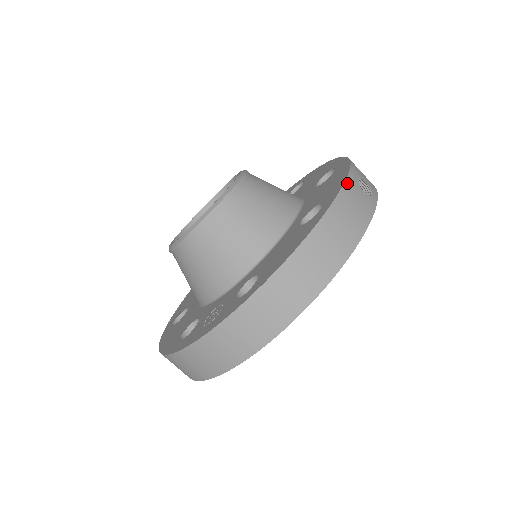
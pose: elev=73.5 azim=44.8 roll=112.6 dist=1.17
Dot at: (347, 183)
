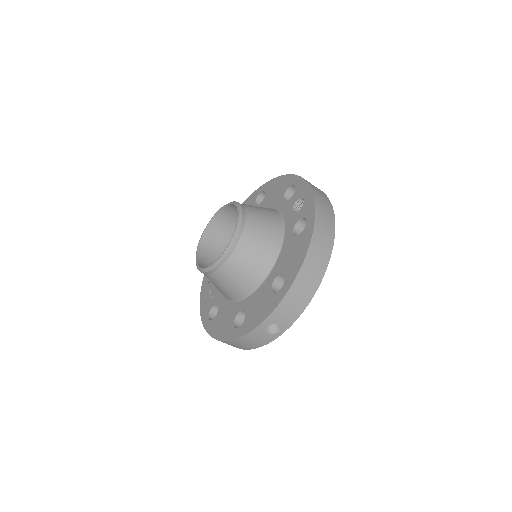
Dot at: (252, 332)
